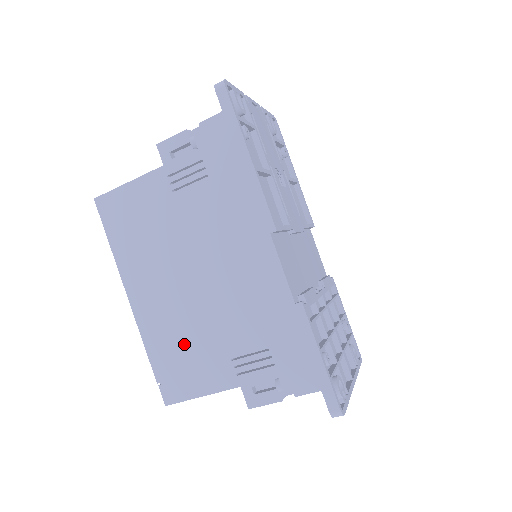
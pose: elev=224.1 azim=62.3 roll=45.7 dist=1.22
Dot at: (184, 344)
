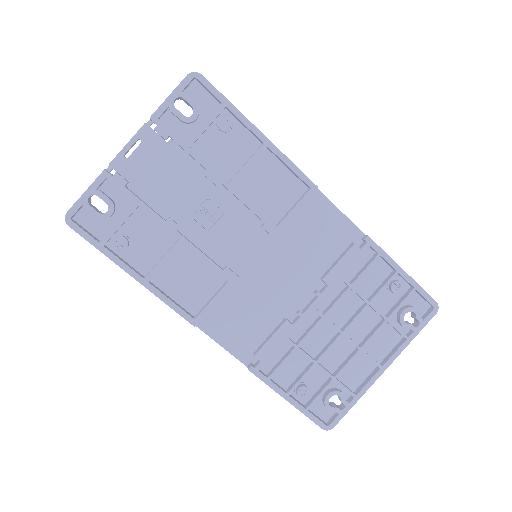
Dot at: occluded
